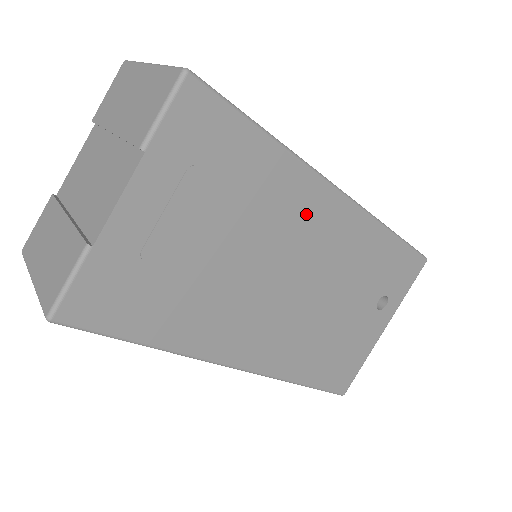
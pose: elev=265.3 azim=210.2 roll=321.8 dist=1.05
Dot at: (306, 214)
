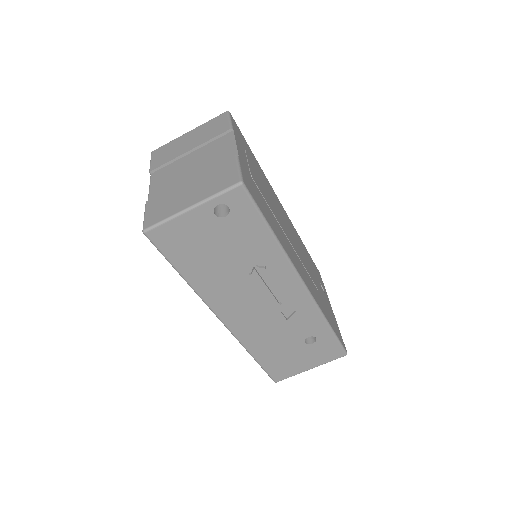
Dot at: (278, 205)
